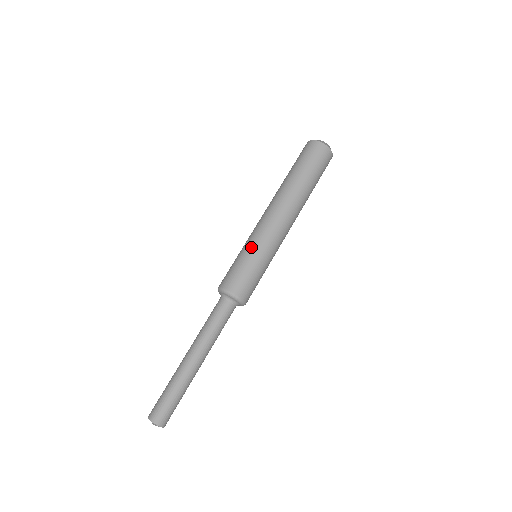
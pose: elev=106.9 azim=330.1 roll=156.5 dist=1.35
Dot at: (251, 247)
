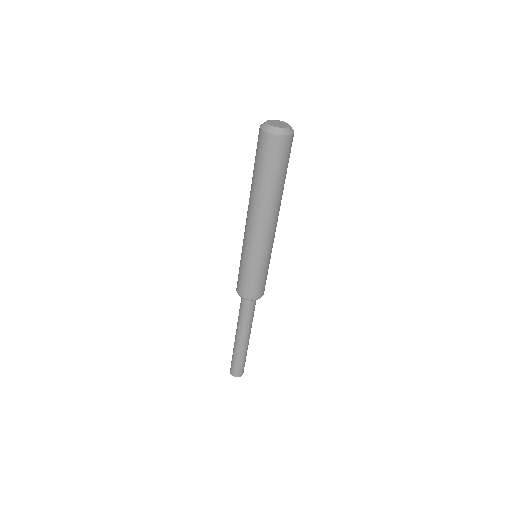
Dot at: (256, 263)
